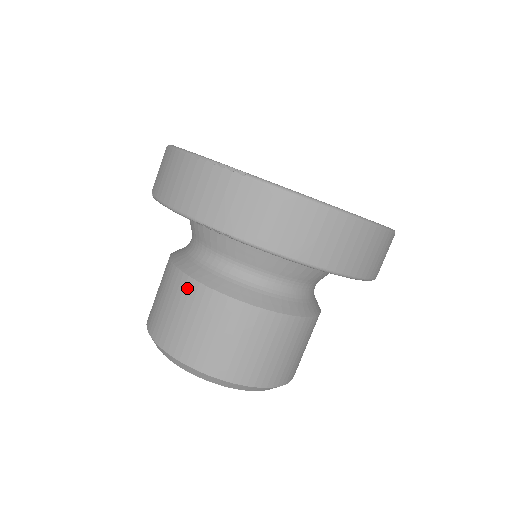
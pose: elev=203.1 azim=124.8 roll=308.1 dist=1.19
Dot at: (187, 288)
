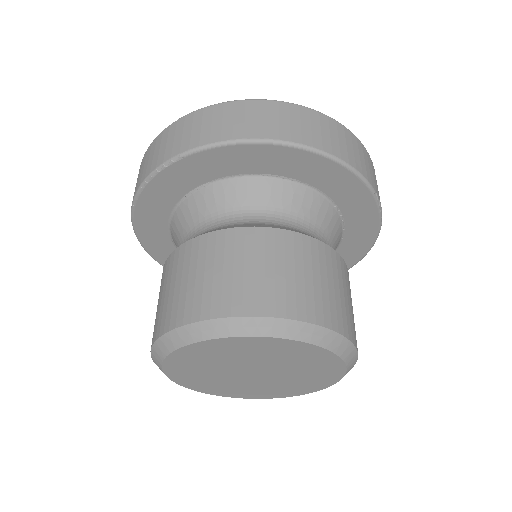
Dot at: (171, 262)
